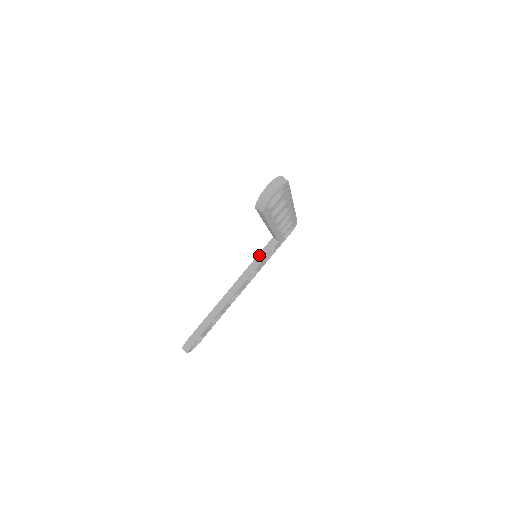
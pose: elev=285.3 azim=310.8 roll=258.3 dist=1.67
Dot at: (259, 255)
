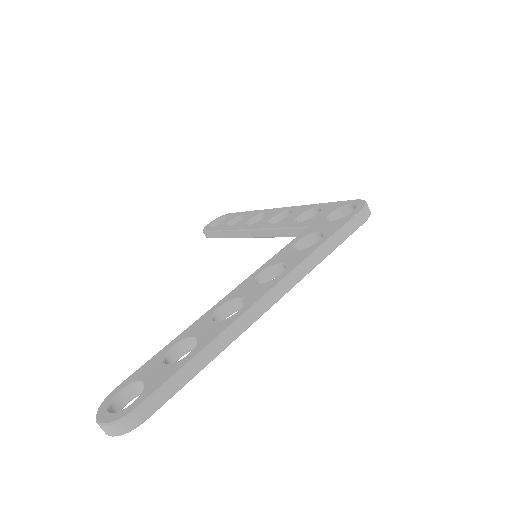
Dot at: (285, 229)
